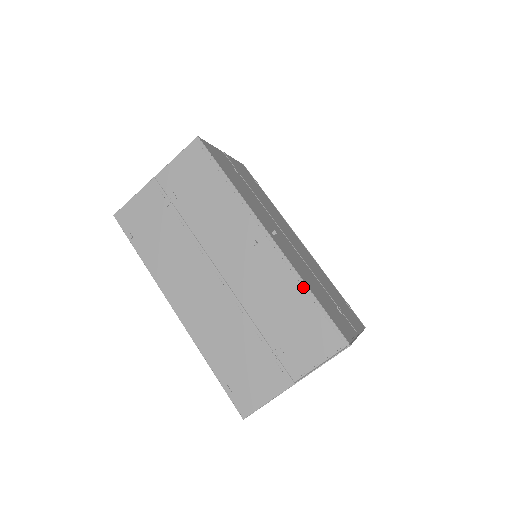
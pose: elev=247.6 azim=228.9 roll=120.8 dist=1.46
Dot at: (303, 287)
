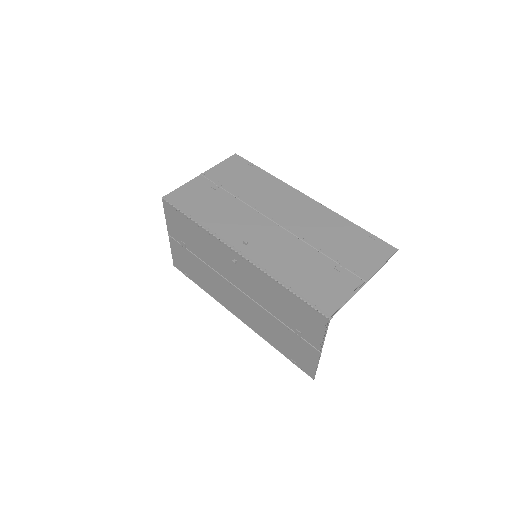
Dot at: (277, 284)
